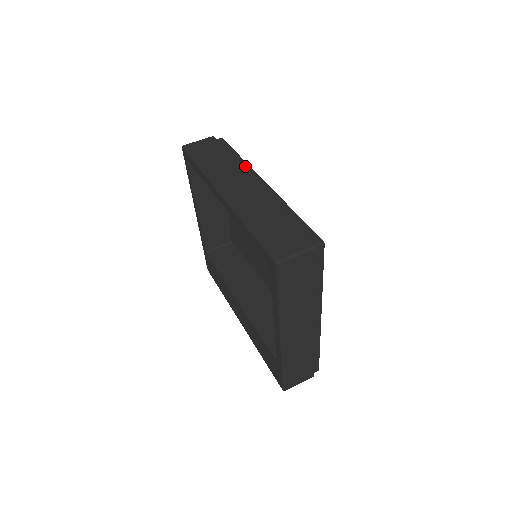
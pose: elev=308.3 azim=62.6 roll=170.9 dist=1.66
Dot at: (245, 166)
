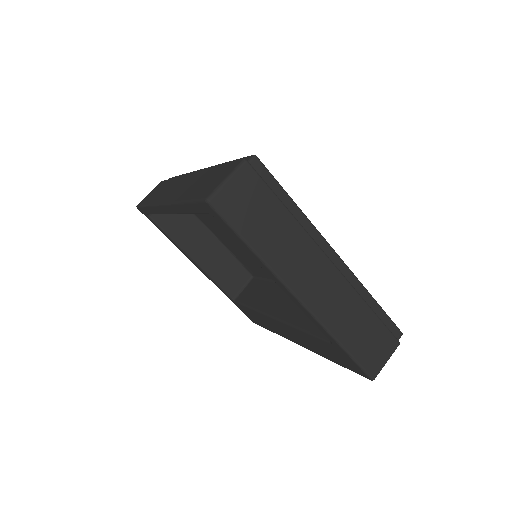
Dot at: occluded
